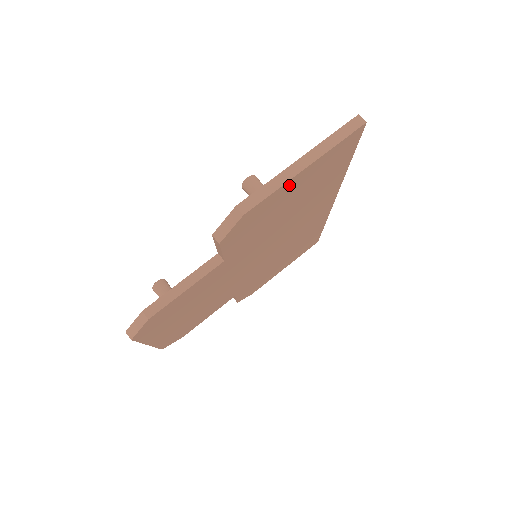
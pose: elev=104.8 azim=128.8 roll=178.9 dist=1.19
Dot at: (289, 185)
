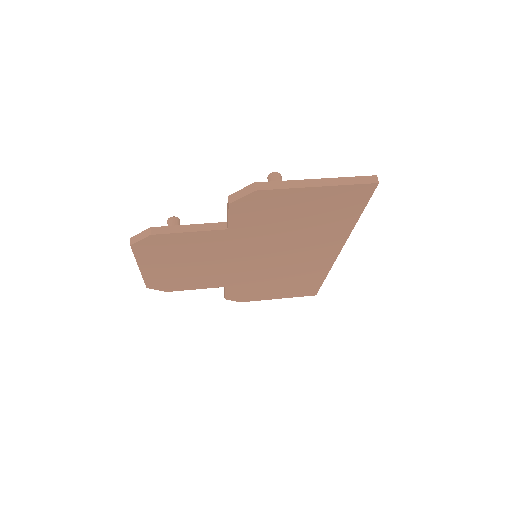
Dot at: (300, 193)
